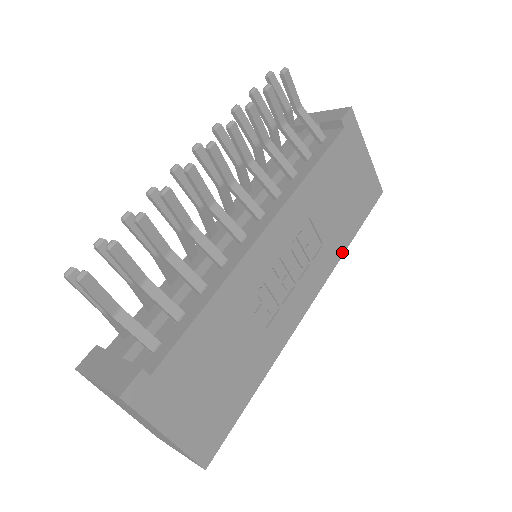
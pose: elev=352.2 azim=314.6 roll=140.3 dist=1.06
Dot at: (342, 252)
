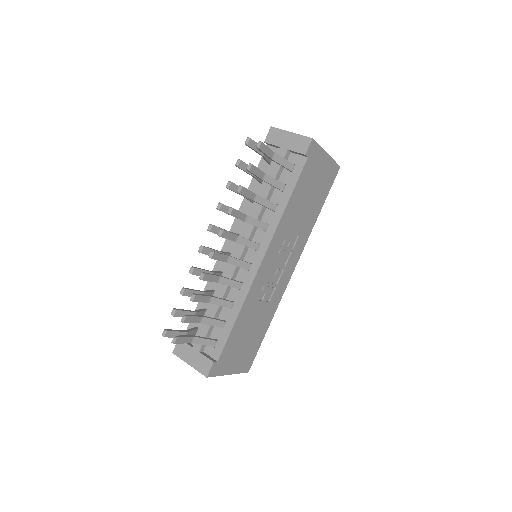
Dot at: (312, 228)
